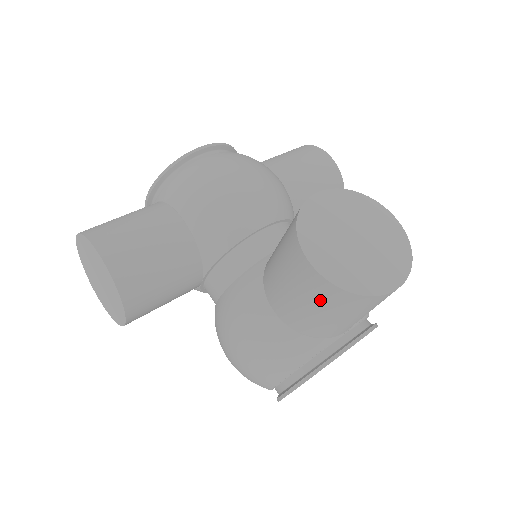
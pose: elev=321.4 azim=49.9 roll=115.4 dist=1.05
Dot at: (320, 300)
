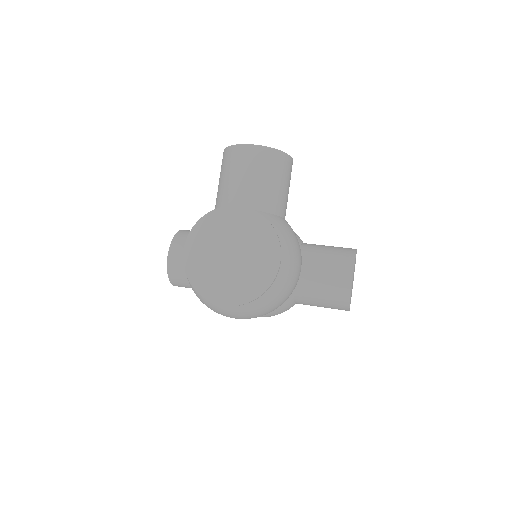
Dot at: (221, 168)
